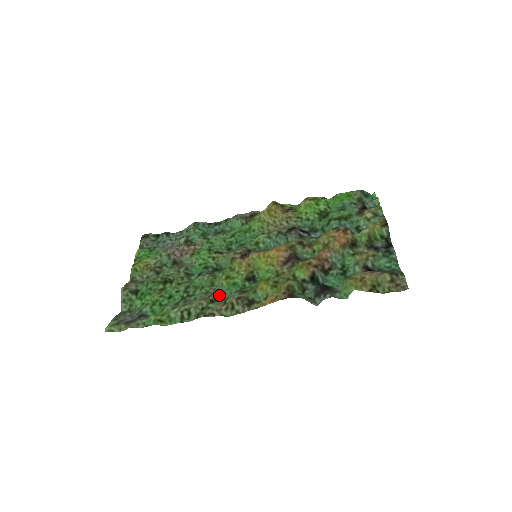
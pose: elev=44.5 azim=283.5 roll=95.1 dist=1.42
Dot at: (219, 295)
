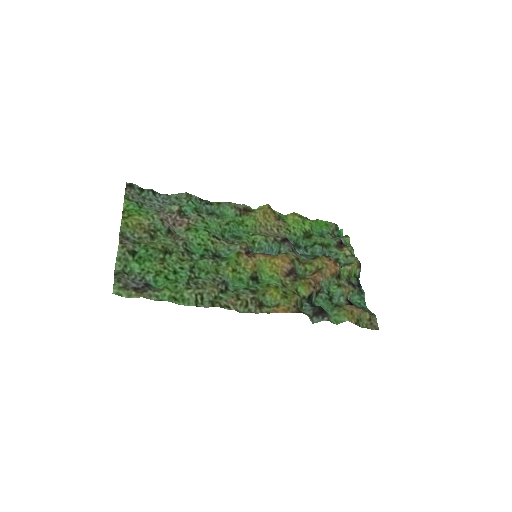
Dot at: (226, 286)
